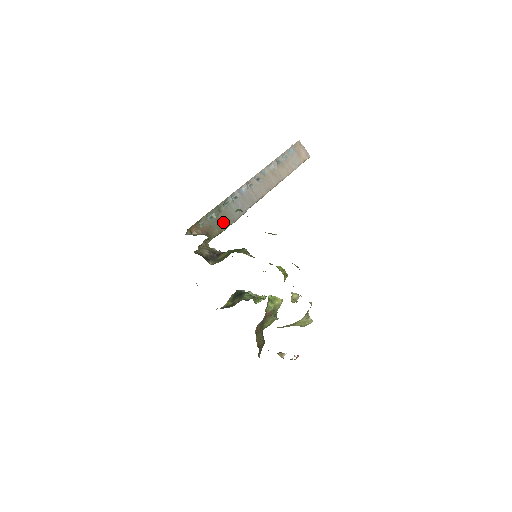
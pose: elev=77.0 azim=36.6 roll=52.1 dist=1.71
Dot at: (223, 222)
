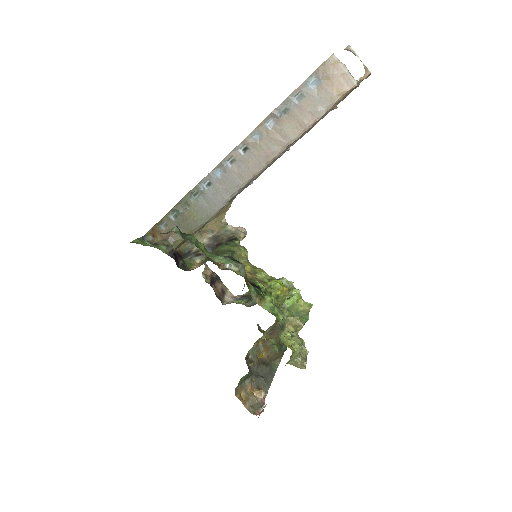
Dot at: (192, 221)
